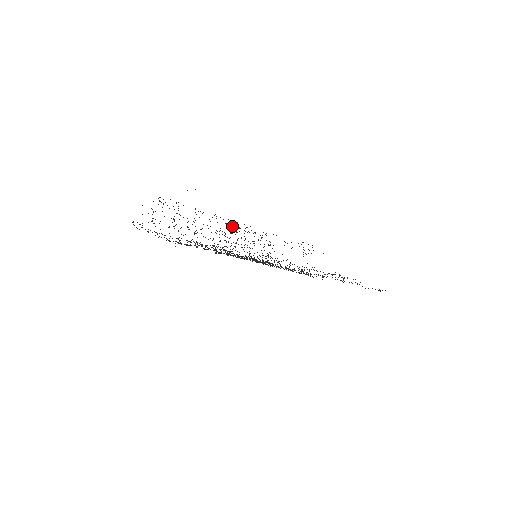
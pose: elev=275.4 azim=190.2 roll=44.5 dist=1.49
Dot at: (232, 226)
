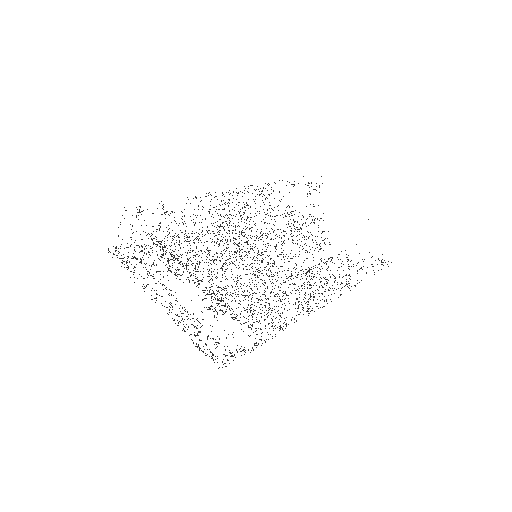
Dot at: occluded
